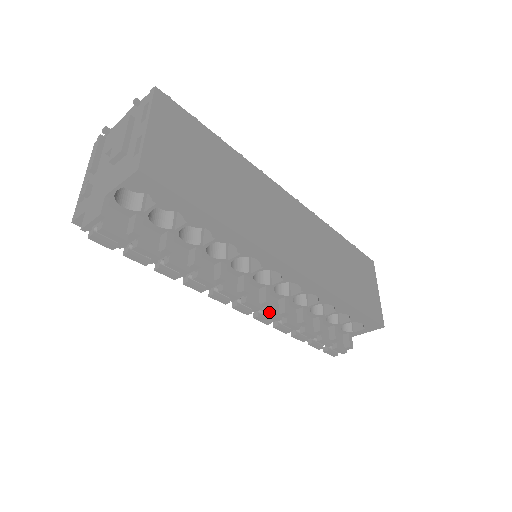
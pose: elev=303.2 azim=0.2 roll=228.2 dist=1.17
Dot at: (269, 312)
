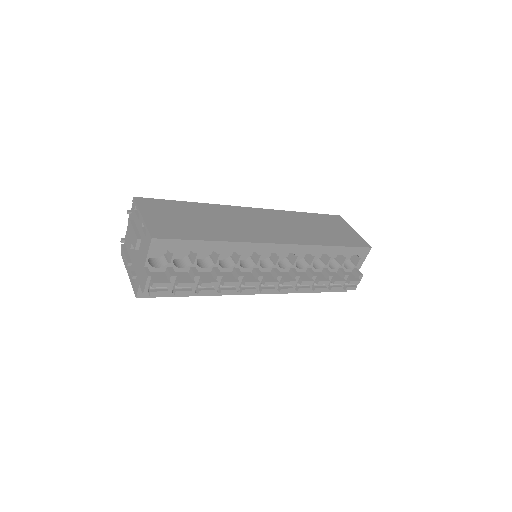
Dot at: (285, 281)
